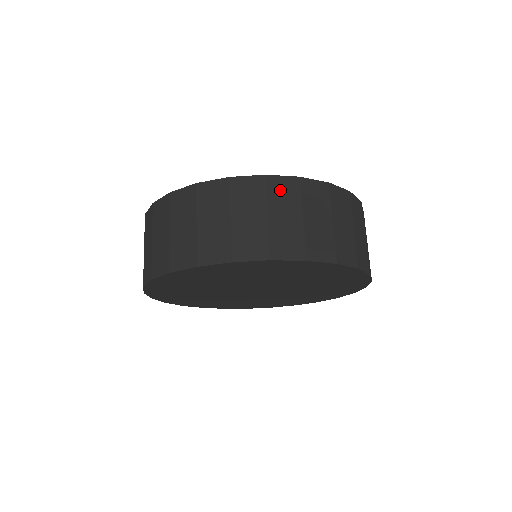
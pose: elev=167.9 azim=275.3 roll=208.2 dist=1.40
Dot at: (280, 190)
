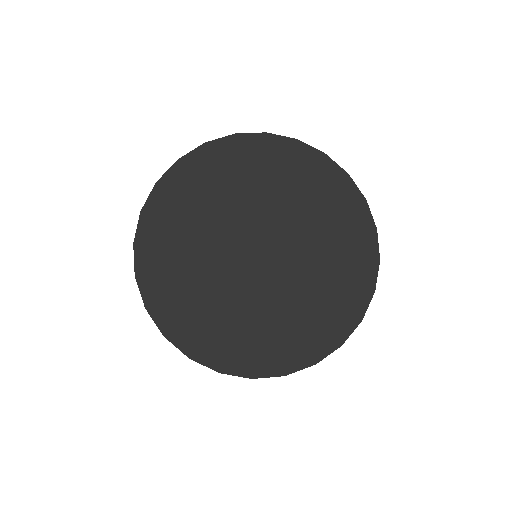
Dot at: occluded
